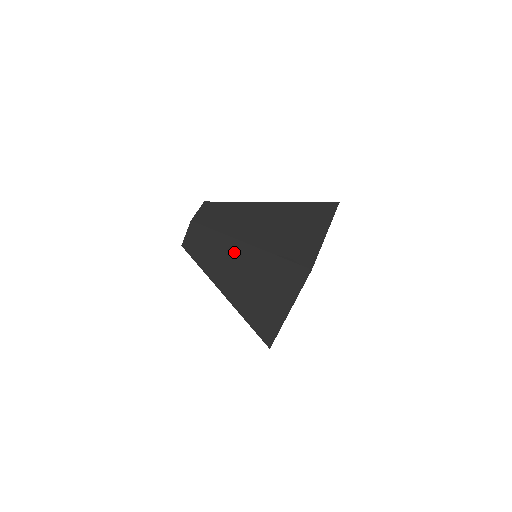
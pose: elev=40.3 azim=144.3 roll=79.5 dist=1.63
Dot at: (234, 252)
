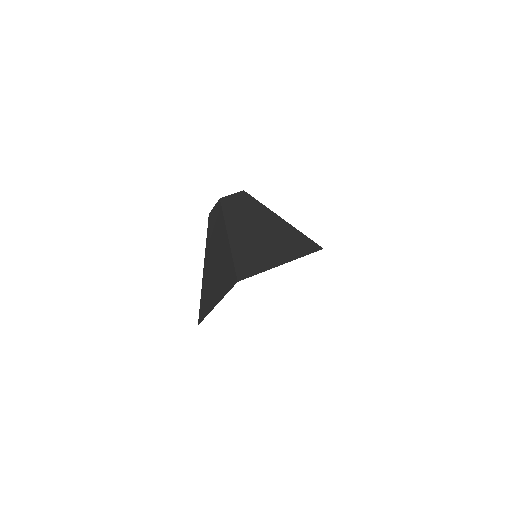
Dot at: (264, 217)
